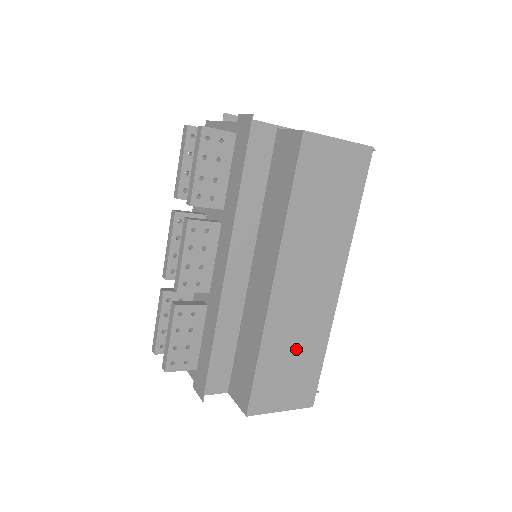
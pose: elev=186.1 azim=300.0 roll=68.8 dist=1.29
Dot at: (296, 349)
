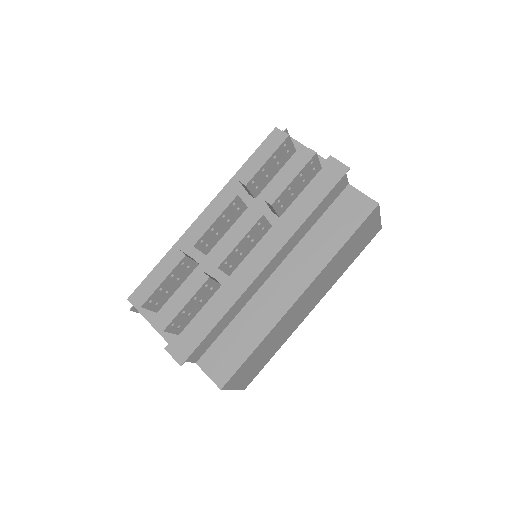
Dot at: (271, 346)
